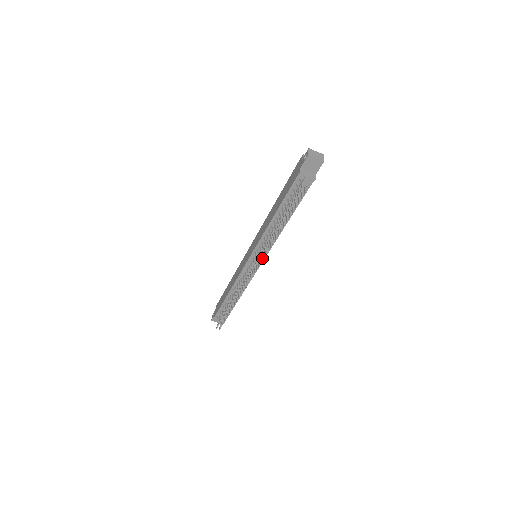
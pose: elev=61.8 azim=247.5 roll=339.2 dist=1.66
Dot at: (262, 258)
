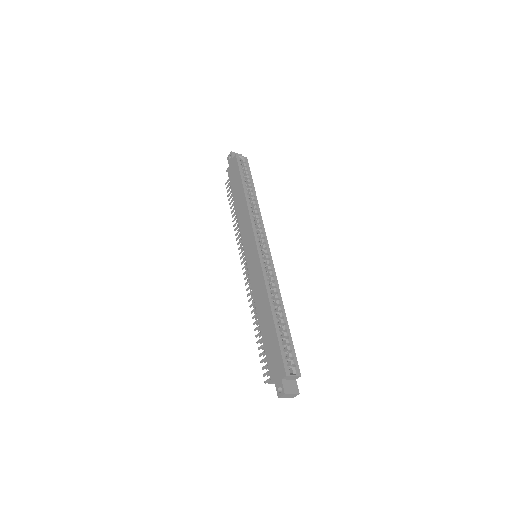
Dot at: occluded
